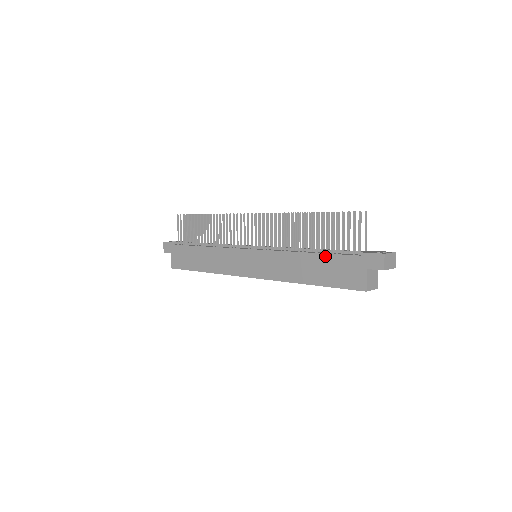
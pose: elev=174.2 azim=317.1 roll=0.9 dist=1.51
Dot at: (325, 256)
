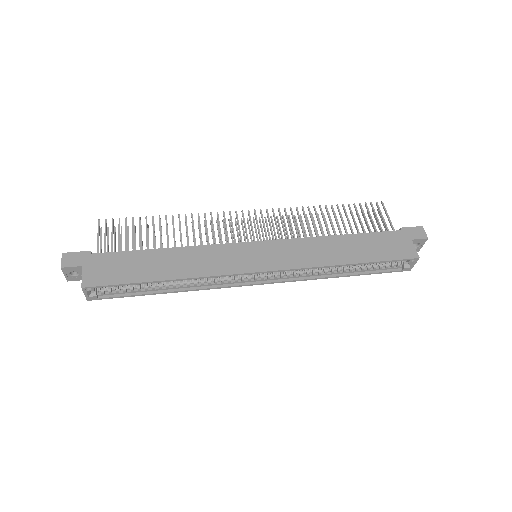
Dot at: (364, 235)
